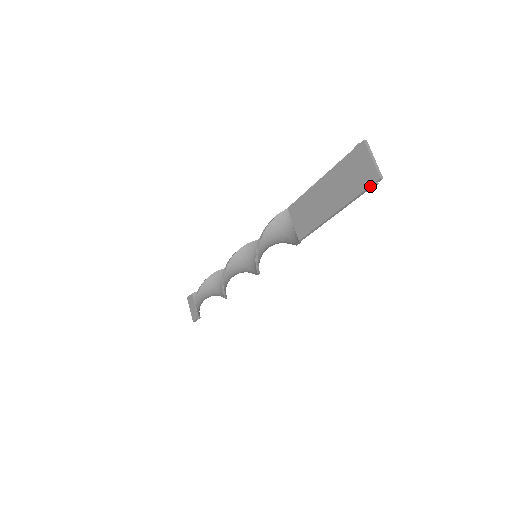
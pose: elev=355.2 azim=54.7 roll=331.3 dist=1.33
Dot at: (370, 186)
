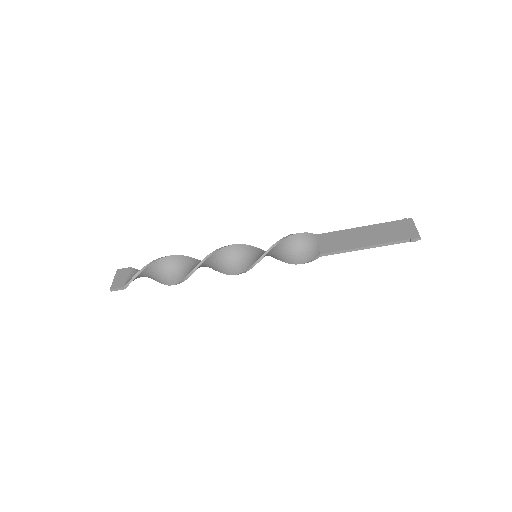
Dot at: (410, 239)
